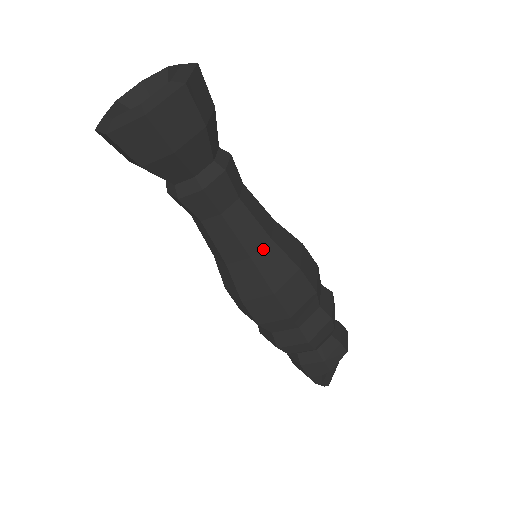
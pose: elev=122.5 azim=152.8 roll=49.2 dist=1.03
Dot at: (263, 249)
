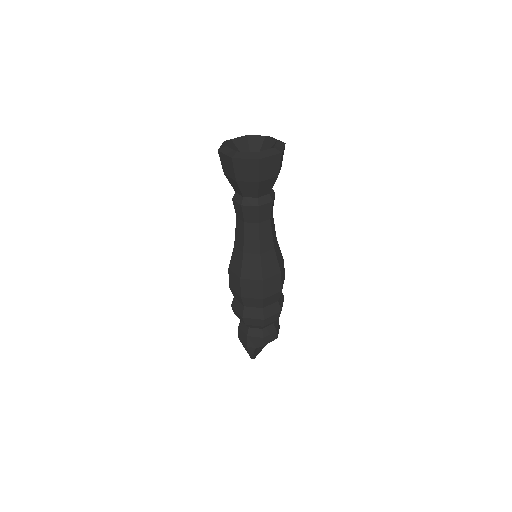
Dot at: (268, 252)
